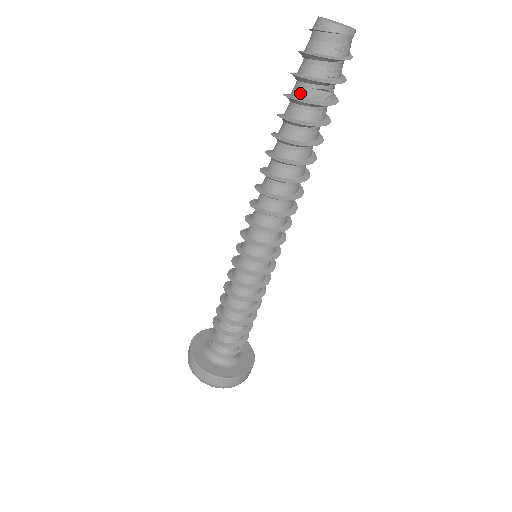
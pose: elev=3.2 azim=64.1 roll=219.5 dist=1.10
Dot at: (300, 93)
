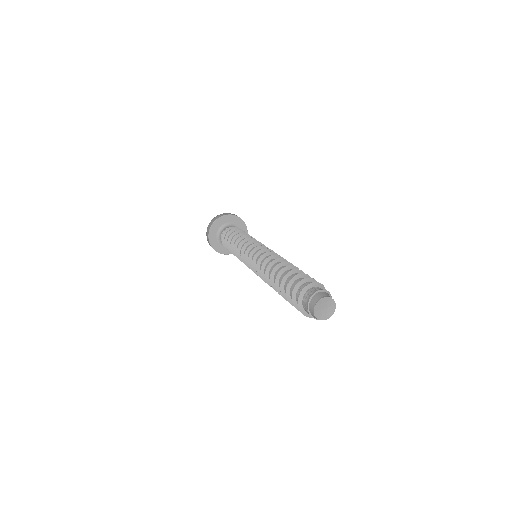
Dot at: occluded
